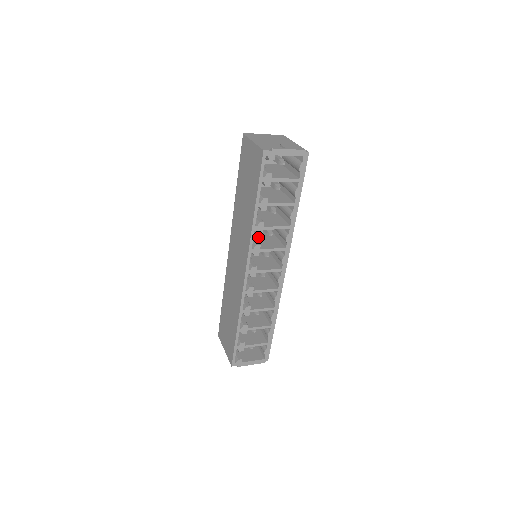
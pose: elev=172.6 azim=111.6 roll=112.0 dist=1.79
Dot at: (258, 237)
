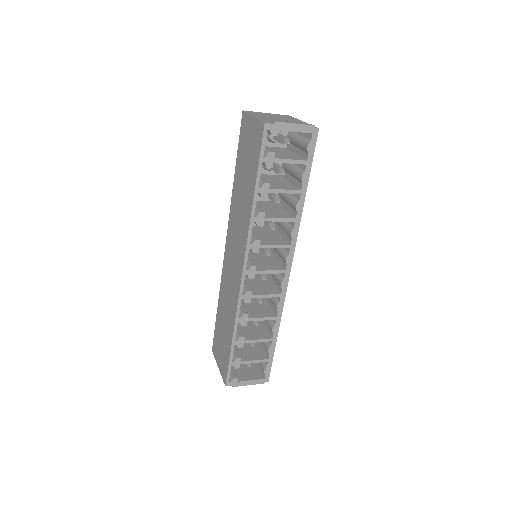
Dot at: (258, 233)
